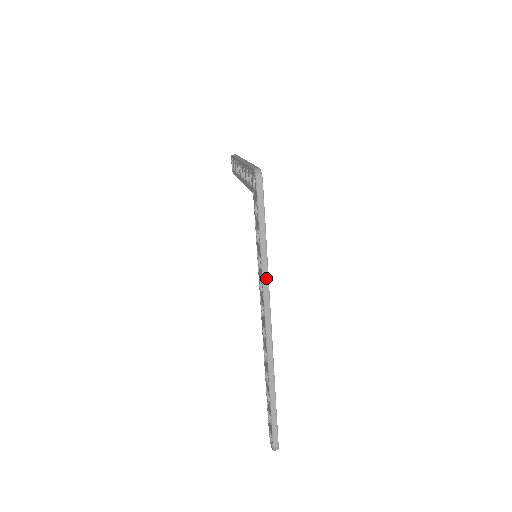
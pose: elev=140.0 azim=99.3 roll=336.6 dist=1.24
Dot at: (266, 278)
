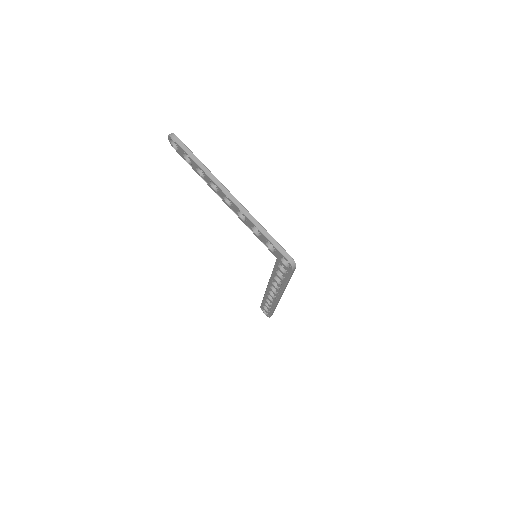
Dot at: (285, 288)
